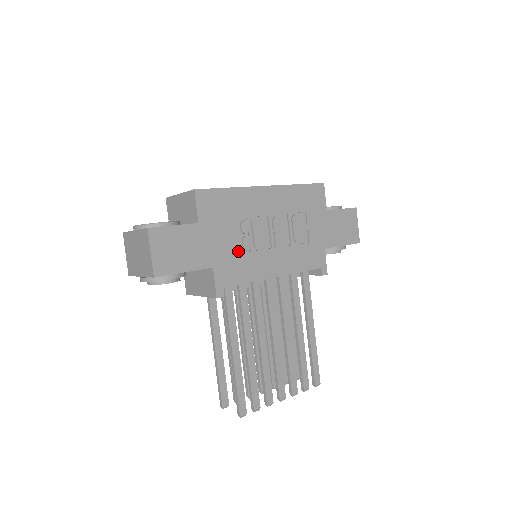
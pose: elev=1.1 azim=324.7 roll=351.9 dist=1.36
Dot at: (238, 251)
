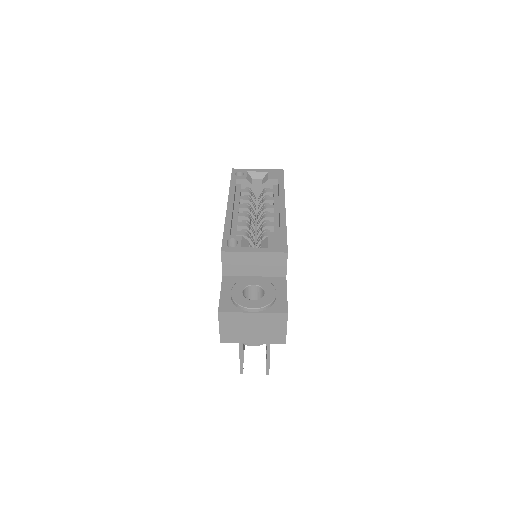
Dot at: occluded
